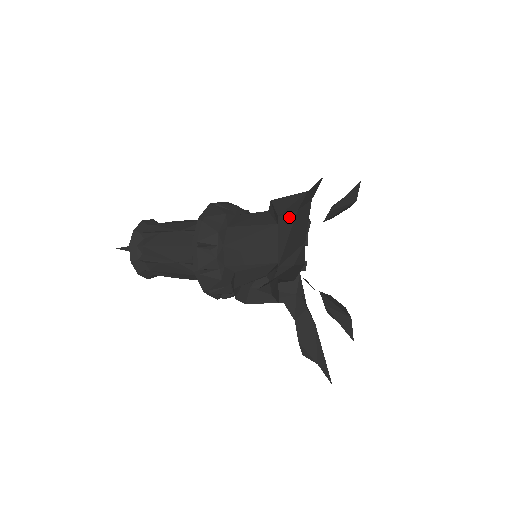
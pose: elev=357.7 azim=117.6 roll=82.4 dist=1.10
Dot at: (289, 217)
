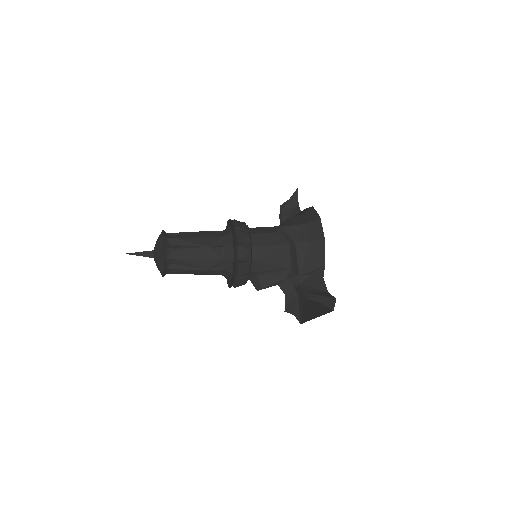
Dot at: (304, 245)
